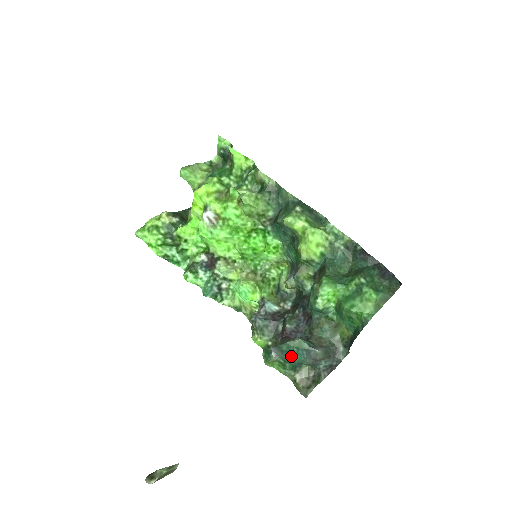
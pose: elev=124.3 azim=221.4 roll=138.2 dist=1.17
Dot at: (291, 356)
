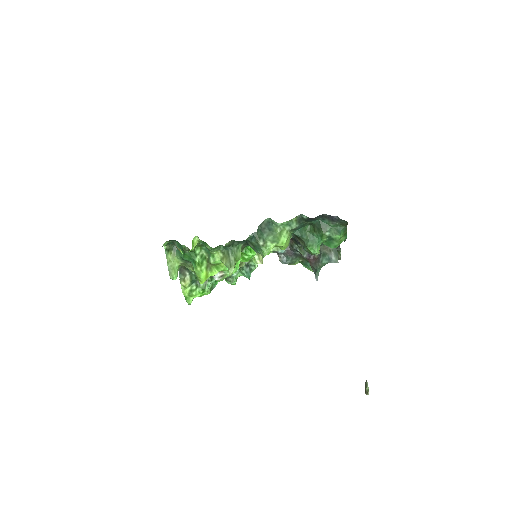
Dot at: occluded
